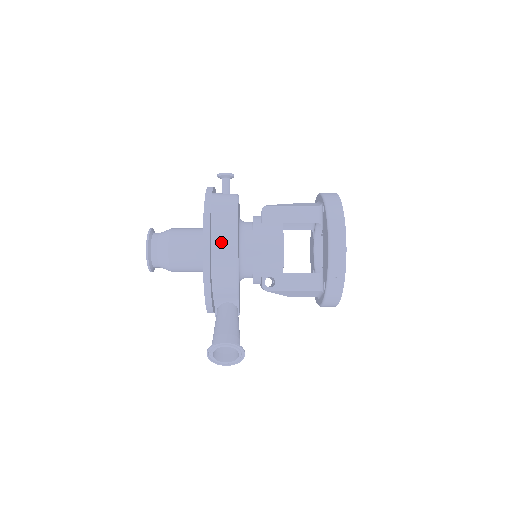
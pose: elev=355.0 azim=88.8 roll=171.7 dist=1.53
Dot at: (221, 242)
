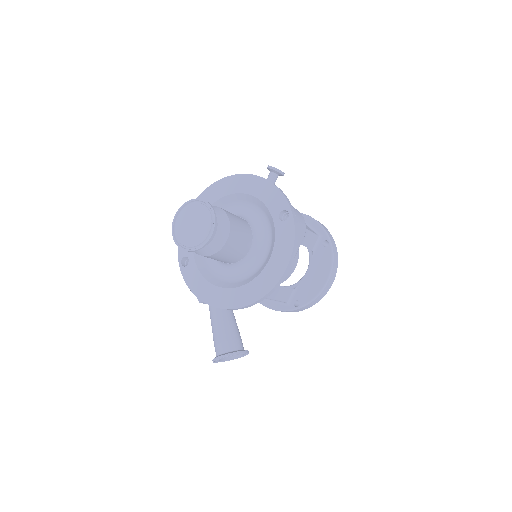
Dot at: occluded
